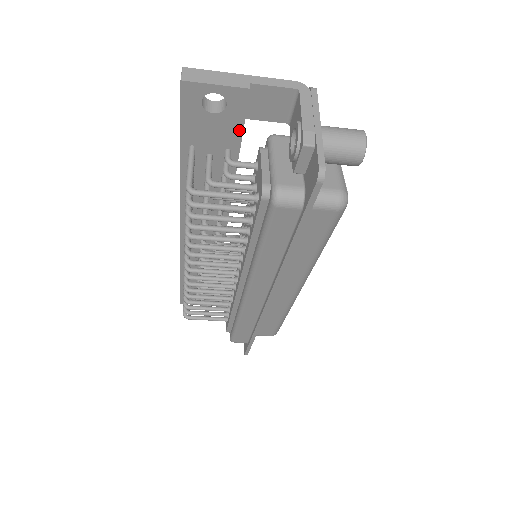
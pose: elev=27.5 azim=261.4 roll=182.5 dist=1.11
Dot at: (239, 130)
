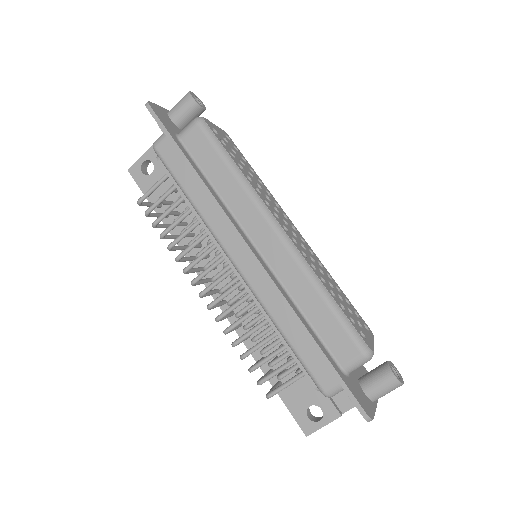
Dot at: occluded
